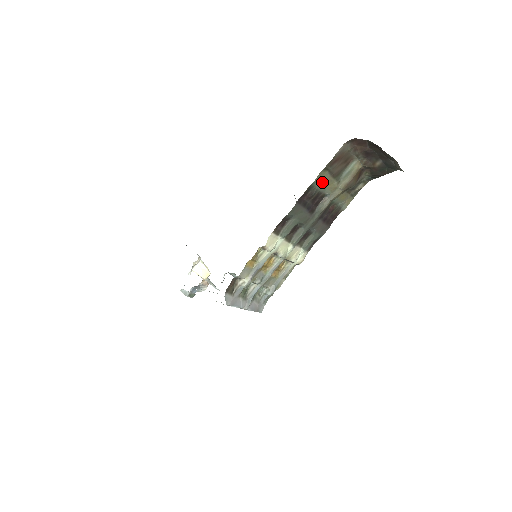
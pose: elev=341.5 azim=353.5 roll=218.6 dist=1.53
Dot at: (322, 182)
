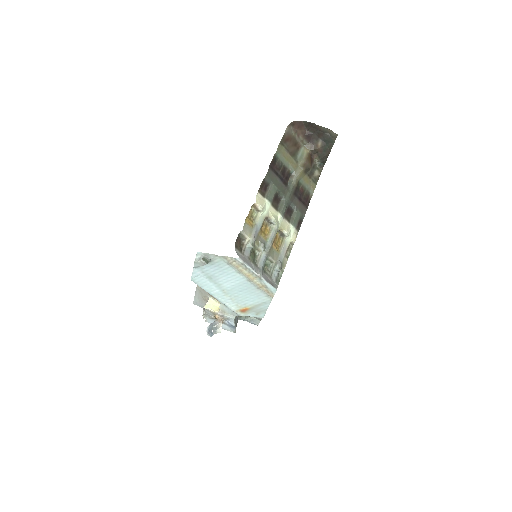
Dot at: (283, 156)
